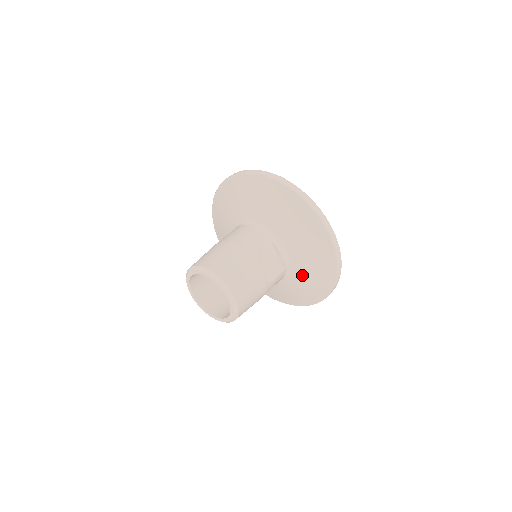
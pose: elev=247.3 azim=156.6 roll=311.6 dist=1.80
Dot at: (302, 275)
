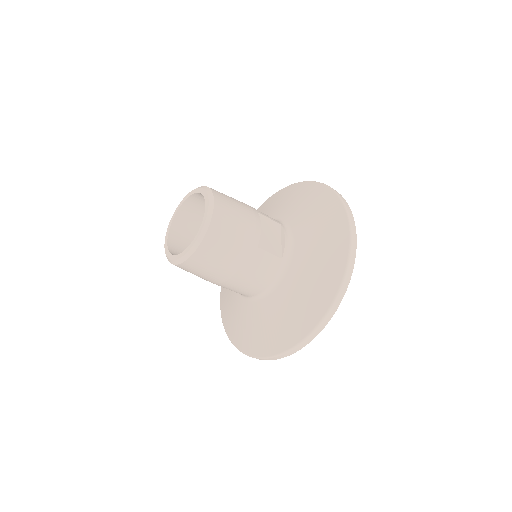
Dot at: (301, 276)
